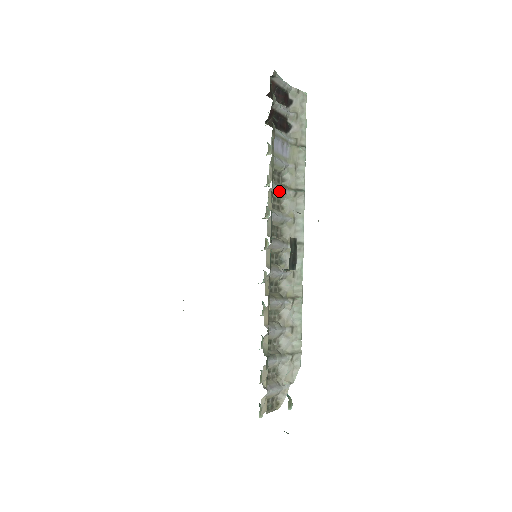
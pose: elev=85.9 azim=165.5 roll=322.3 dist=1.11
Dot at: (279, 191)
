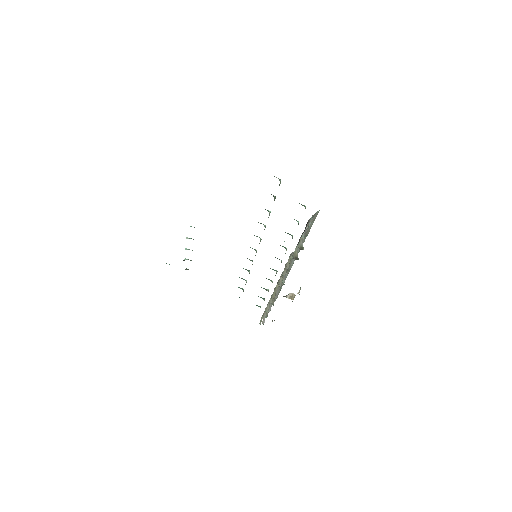
Dot at: occluded
